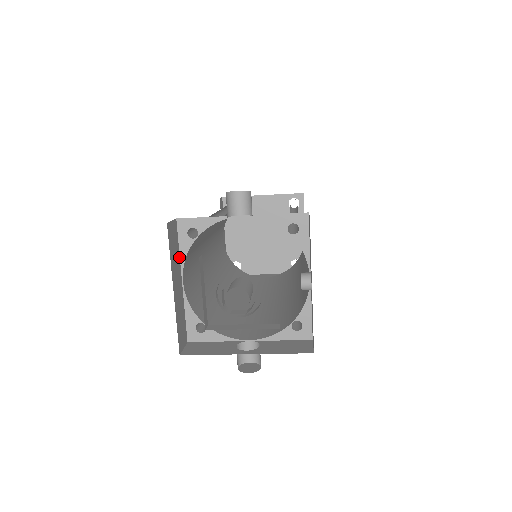
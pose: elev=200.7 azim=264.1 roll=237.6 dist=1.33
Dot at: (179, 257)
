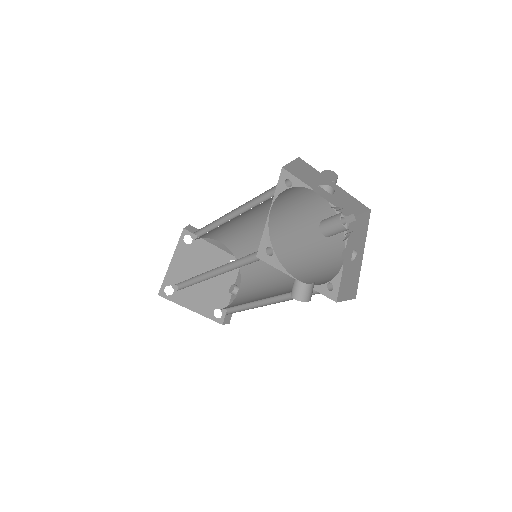
Dot at: (275, 192)
